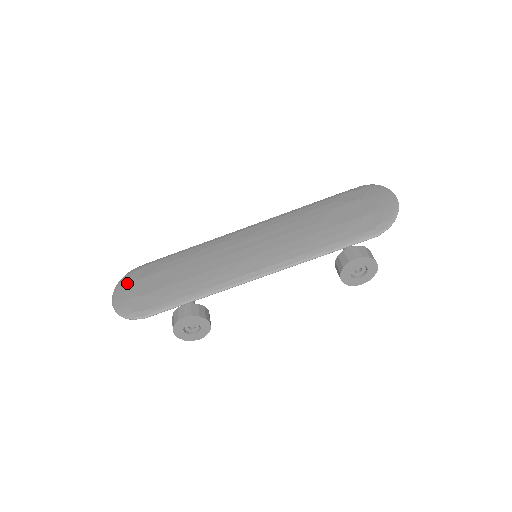
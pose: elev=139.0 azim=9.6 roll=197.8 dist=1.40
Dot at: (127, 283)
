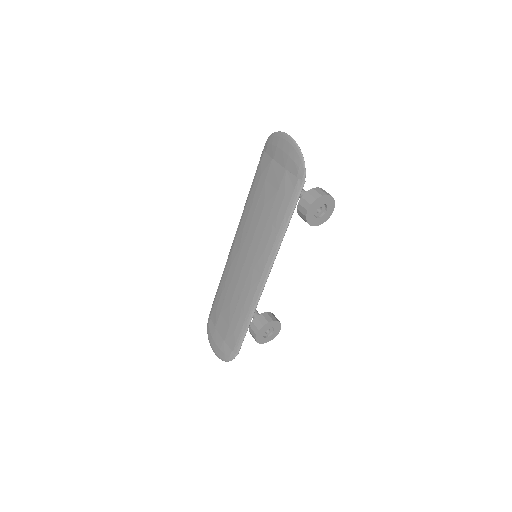
Dot at: (212, 337)
